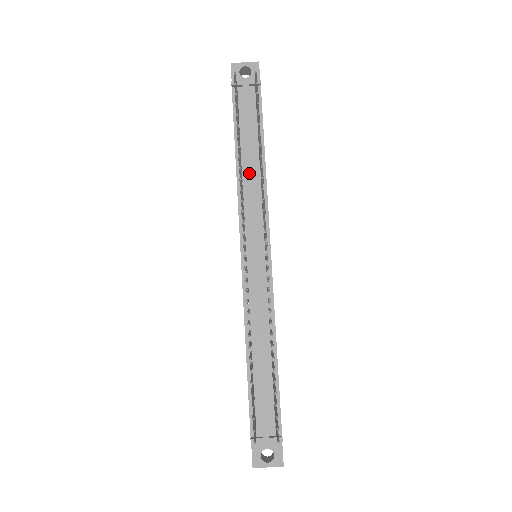
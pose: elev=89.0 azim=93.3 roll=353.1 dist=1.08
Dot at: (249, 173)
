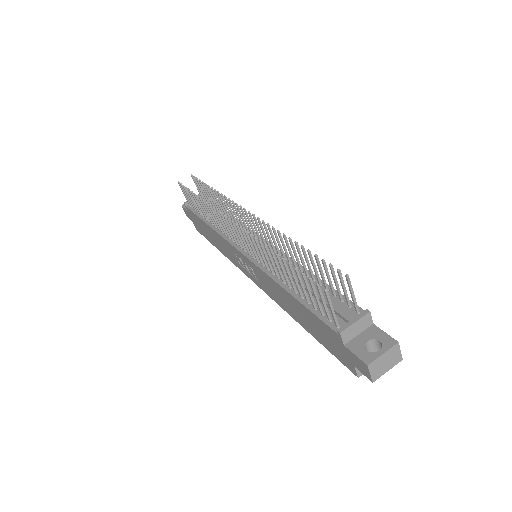
Dot at: occluded
